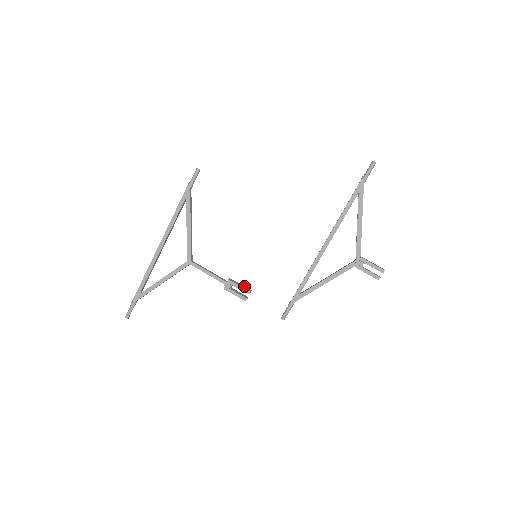
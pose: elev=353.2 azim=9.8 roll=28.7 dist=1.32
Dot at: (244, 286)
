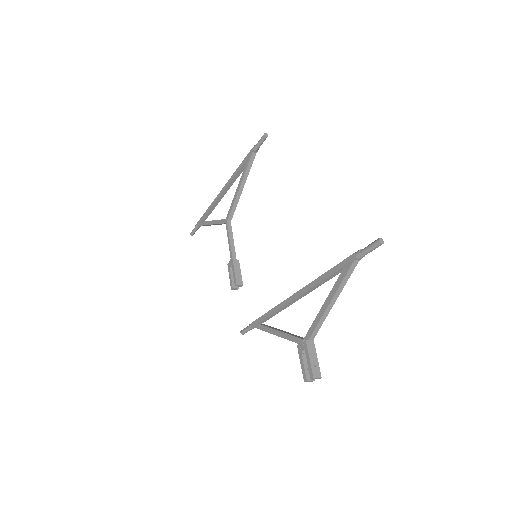
Dot at: (241, 276)
